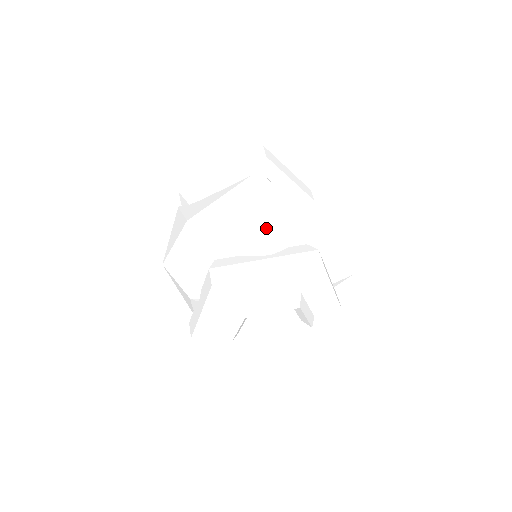
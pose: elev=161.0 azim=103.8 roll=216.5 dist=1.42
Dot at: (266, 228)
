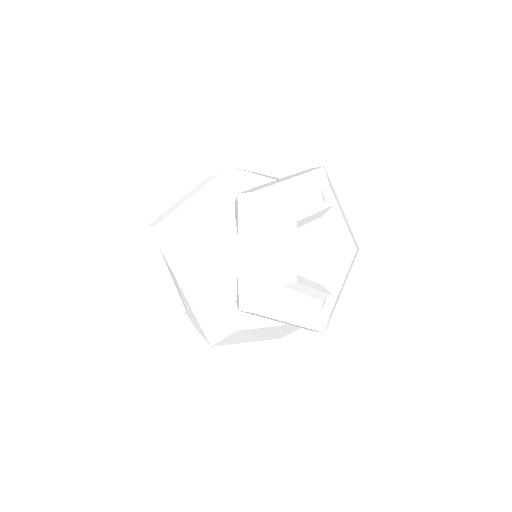
Dot at: (259, 175)
